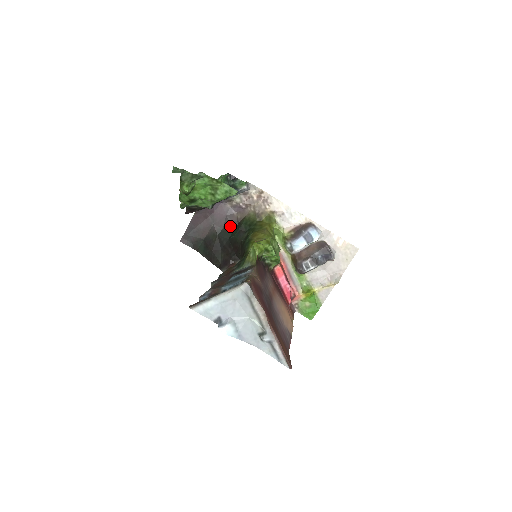
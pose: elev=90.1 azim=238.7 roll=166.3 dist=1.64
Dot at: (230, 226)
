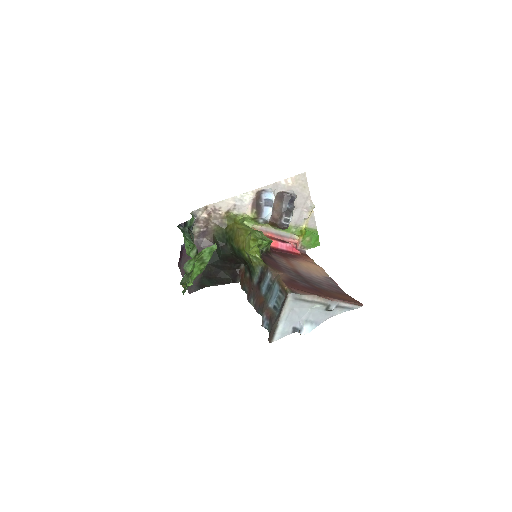
Dot at: occluded
